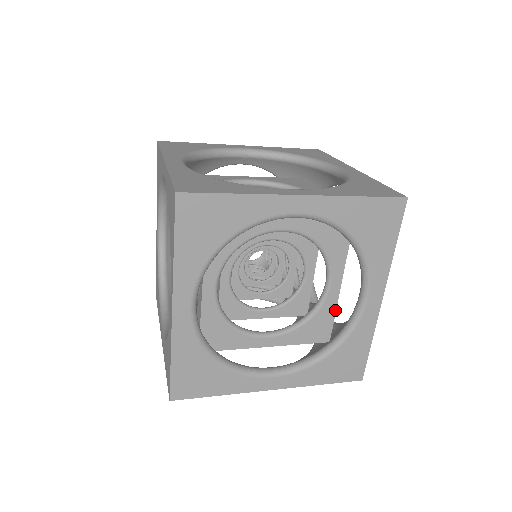
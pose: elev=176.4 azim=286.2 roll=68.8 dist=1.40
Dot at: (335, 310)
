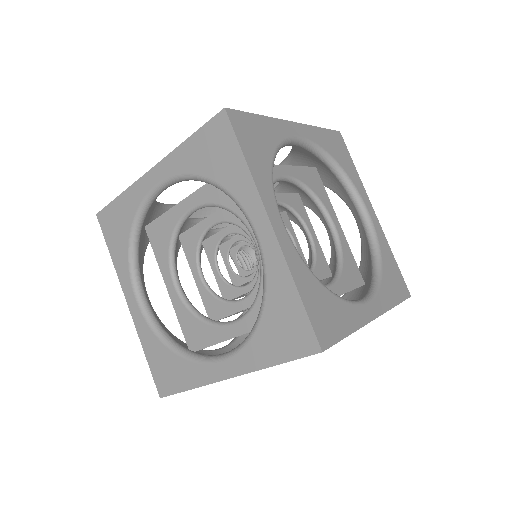
Dot at: (350, 251)
